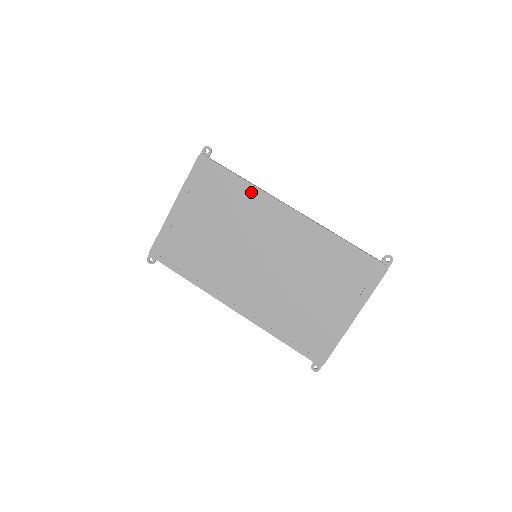
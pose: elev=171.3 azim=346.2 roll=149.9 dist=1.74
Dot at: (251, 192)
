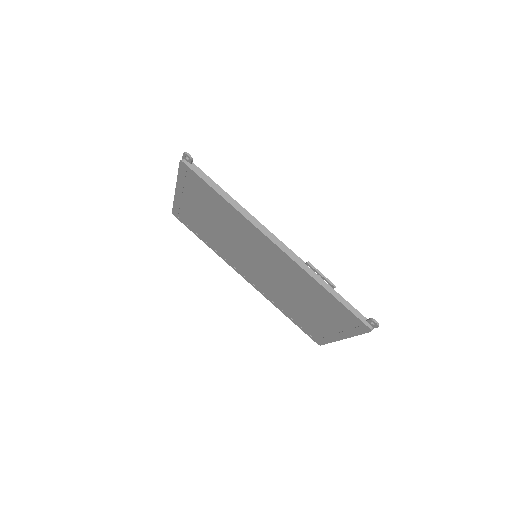
Dot at: (236, 214)
